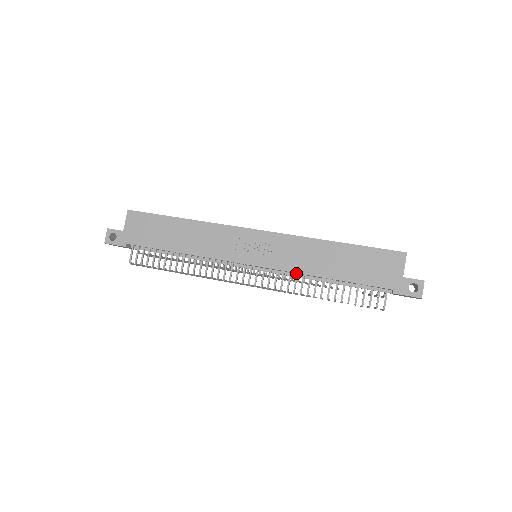
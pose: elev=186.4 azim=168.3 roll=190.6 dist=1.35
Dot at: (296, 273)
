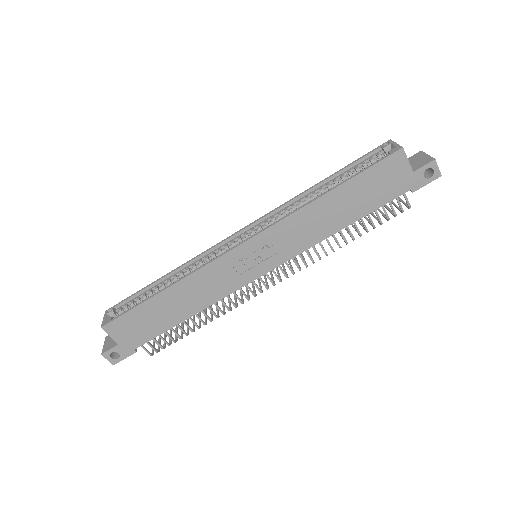
Dot at: (310, 245)
